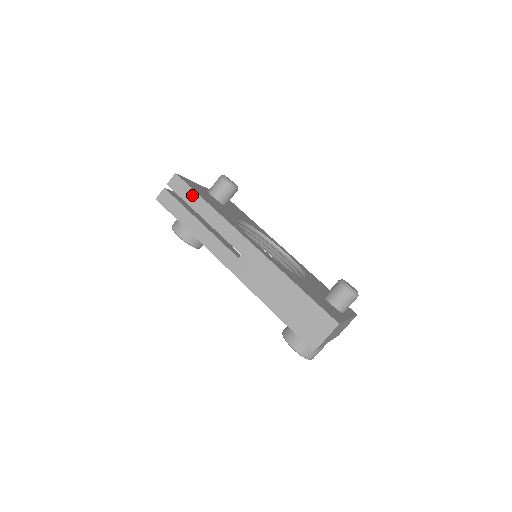
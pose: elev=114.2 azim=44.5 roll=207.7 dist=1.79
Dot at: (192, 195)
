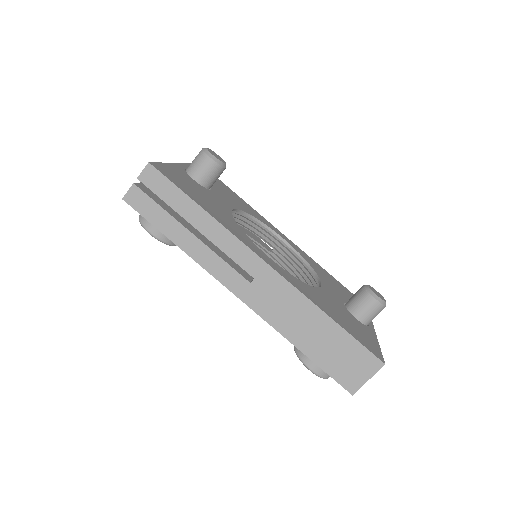
Dot at: (177, 196)
